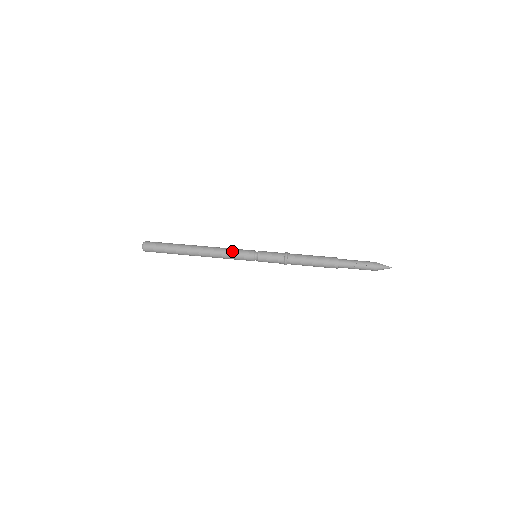
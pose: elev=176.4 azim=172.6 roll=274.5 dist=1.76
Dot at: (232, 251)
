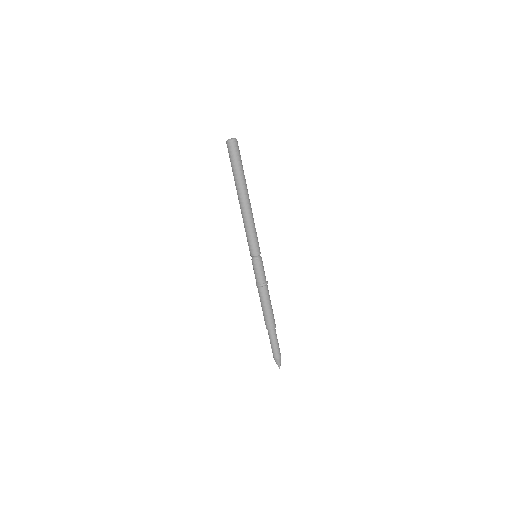
Dot at: (248, 235)
